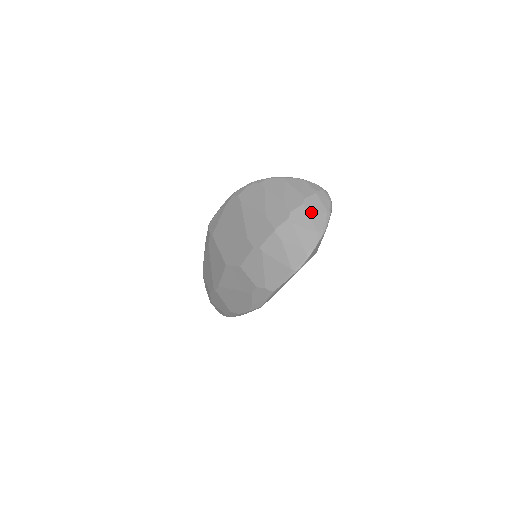
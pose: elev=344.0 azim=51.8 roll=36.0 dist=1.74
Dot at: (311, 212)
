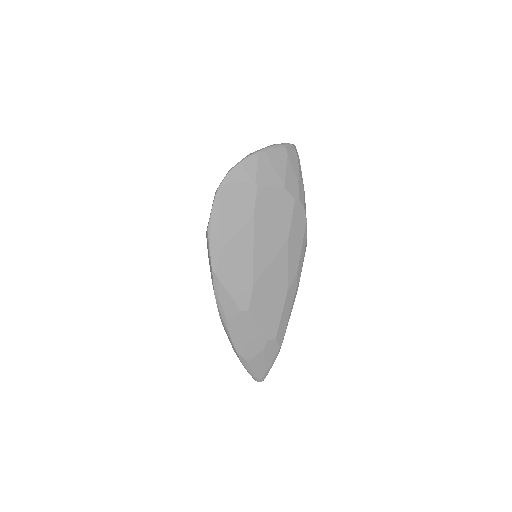
Dot at: occluded
